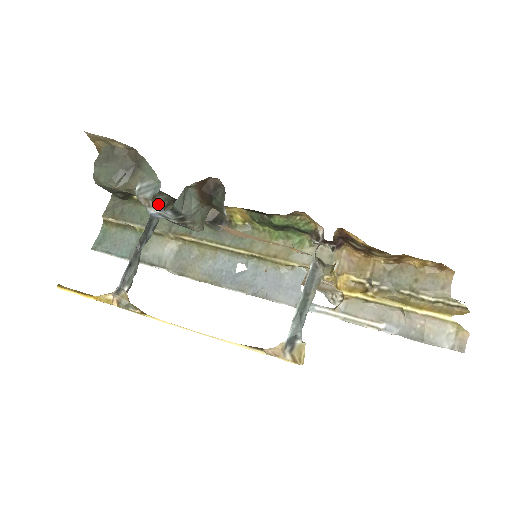
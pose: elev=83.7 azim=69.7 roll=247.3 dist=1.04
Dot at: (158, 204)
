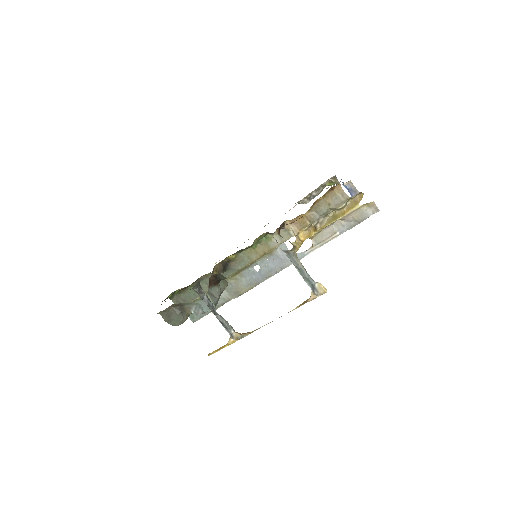
Dot at: (197, 291)
